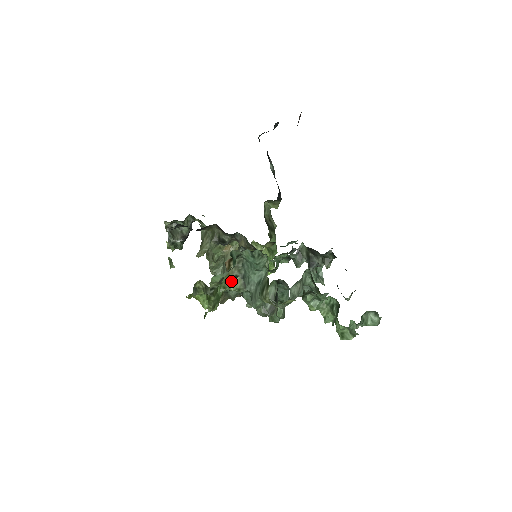
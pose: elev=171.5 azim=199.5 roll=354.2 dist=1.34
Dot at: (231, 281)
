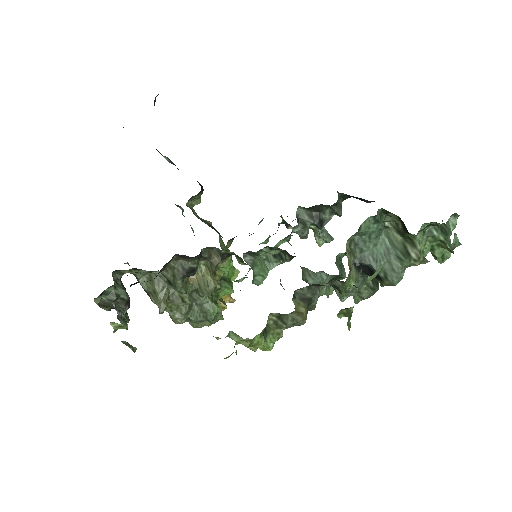
Dot at: (350, 275)
